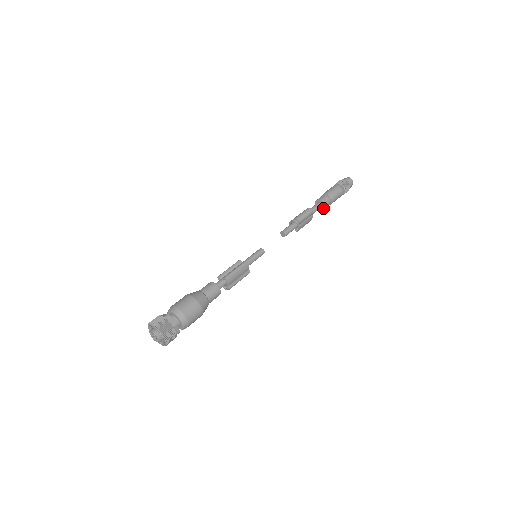
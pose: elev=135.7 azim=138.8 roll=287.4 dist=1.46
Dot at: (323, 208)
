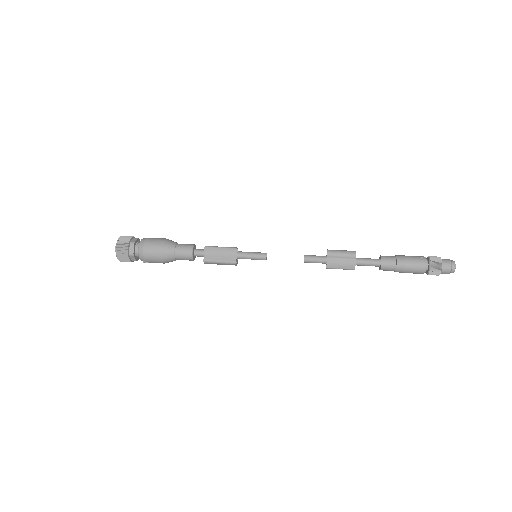
Dot at: (381, 266)
